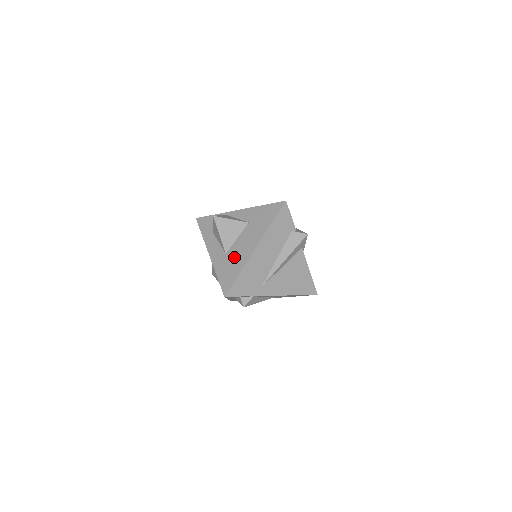
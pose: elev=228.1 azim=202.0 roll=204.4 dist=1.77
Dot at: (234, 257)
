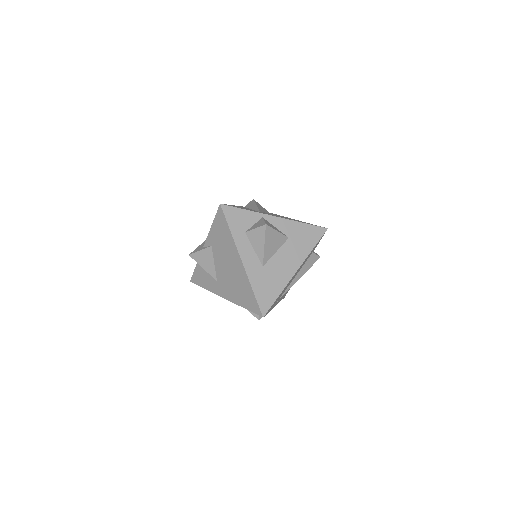
Dot at: (273, 274)
